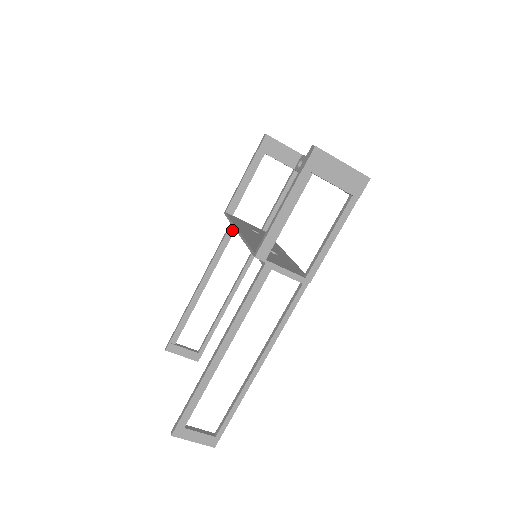
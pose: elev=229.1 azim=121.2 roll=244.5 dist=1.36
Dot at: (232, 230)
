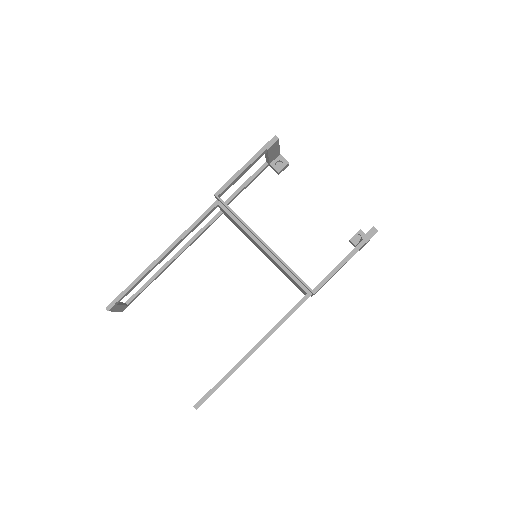
Dot at: (213, 210)
